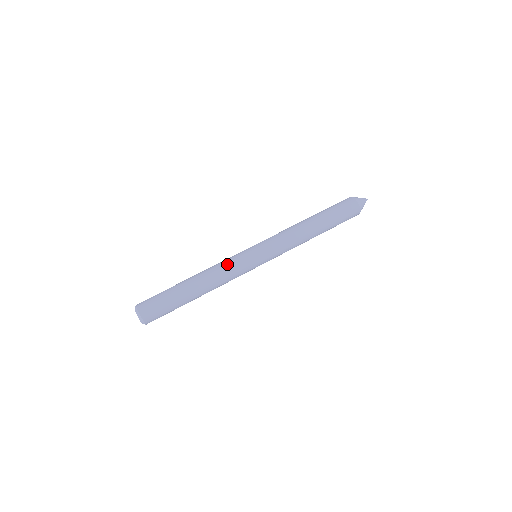
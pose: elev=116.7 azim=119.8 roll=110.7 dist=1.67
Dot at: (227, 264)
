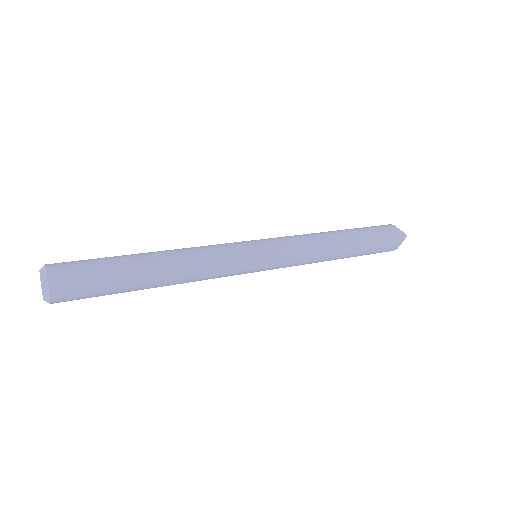
Dot at: (211, 245)
